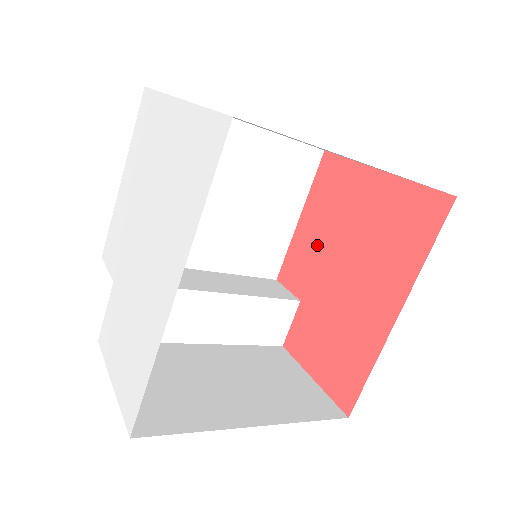
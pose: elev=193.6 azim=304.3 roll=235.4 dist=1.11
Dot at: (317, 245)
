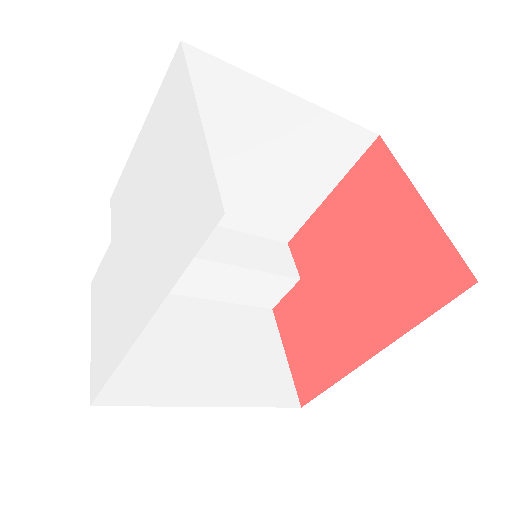
Dot at: (334, 235)
